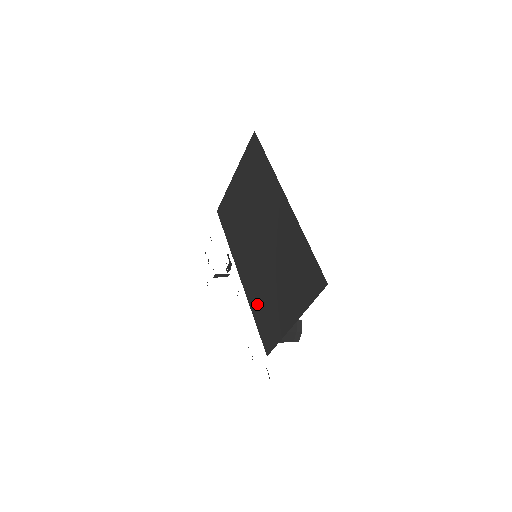
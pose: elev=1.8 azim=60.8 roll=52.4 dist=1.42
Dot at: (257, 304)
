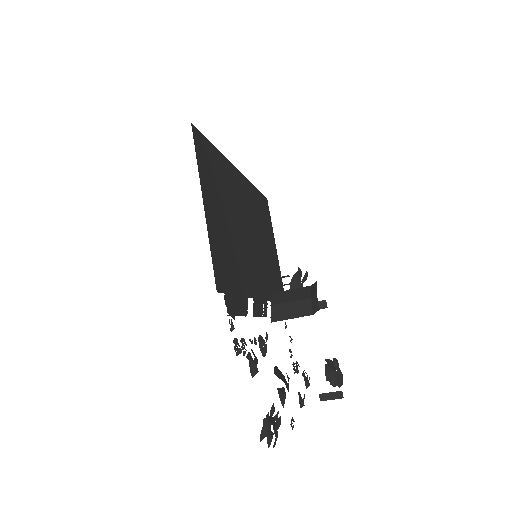
Dot at: (238, 277)
